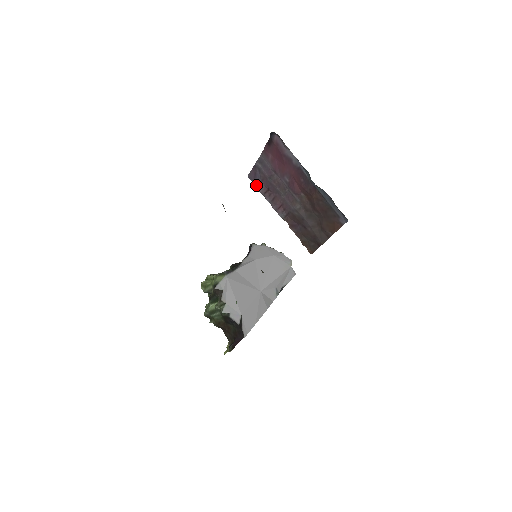
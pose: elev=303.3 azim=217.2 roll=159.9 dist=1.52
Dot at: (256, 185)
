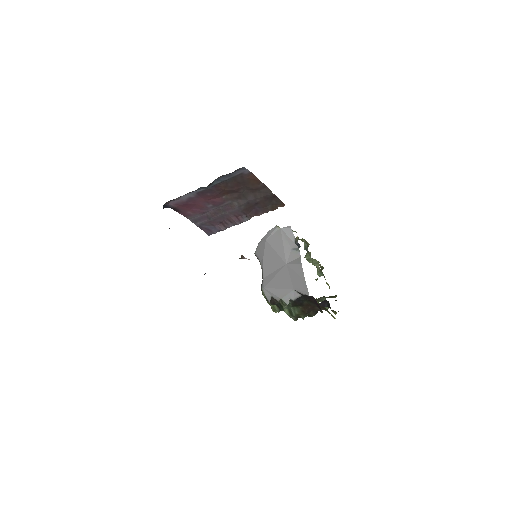
Dot at: occluded
